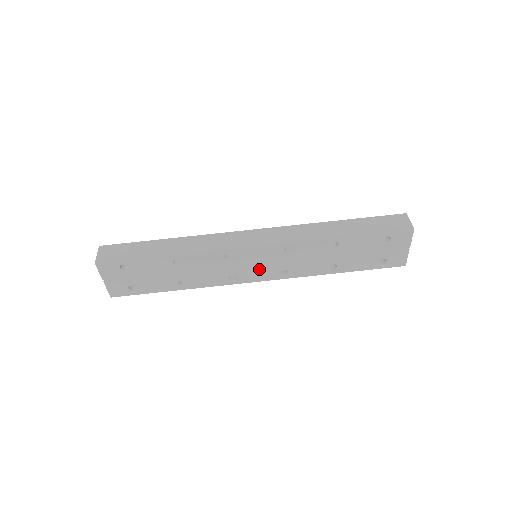
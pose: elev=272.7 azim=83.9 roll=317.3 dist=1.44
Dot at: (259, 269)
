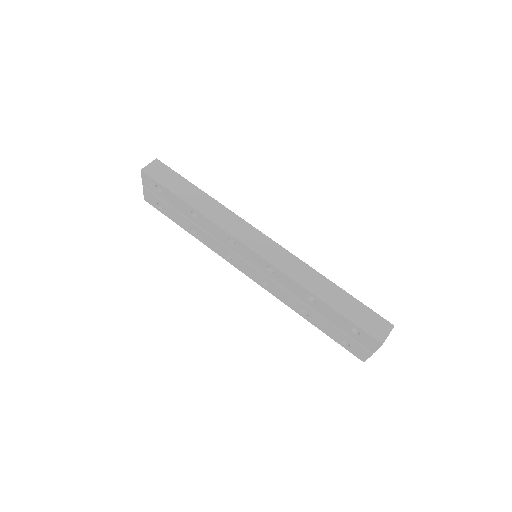
Dot at: (250, 267)
